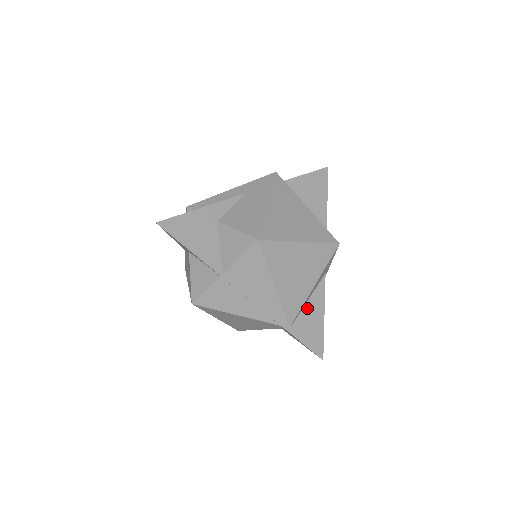
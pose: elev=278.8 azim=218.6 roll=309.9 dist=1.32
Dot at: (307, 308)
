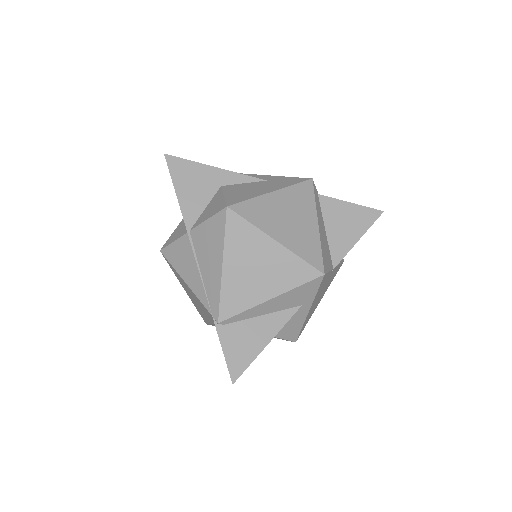
Dot at: (254, 322)
